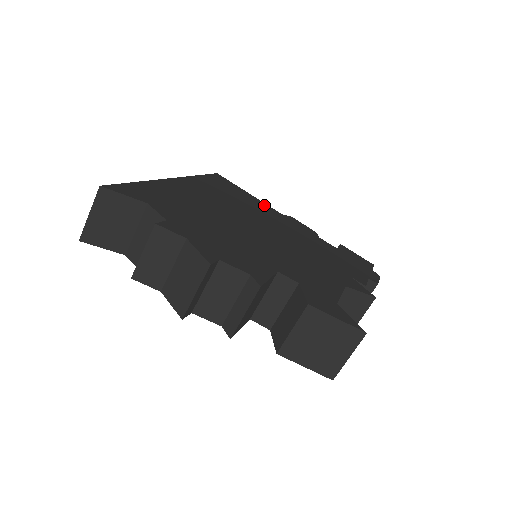
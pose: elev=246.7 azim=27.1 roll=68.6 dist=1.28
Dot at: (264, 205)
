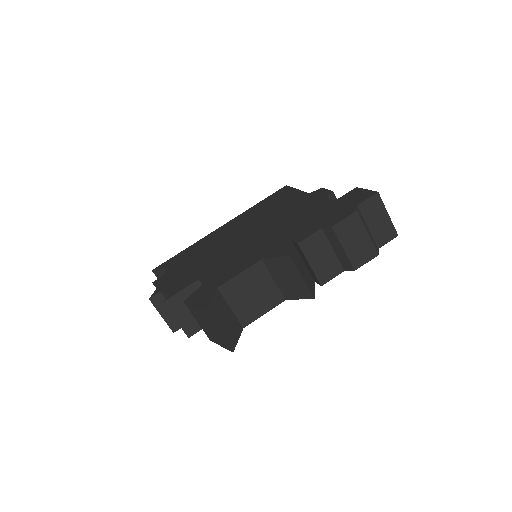
Dot at: (297, 195)
